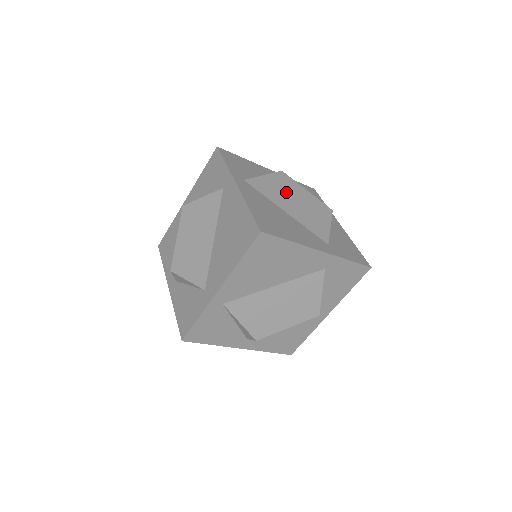
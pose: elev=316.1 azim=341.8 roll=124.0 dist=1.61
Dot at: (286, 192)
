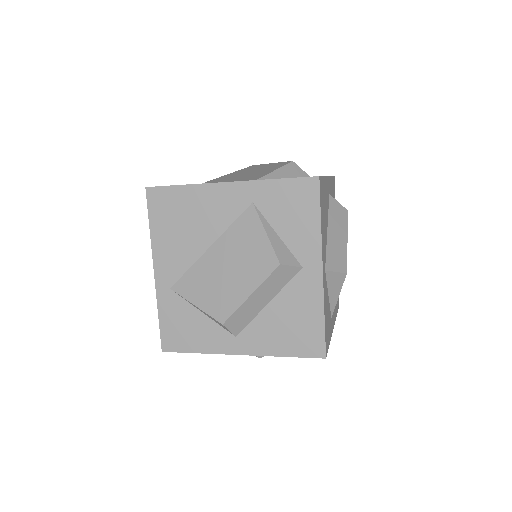
Dot at: (241, 173)
